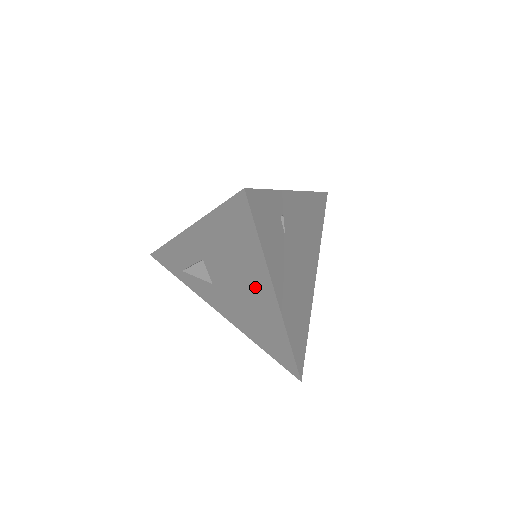
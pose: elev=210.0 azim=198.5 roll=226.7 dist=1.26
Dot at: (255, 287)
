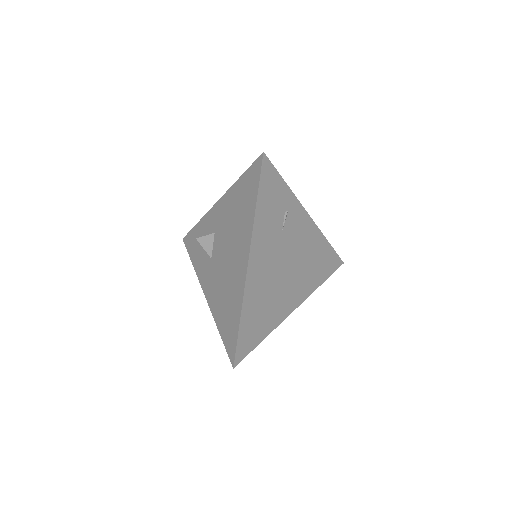
Dot at: (238, 252)
